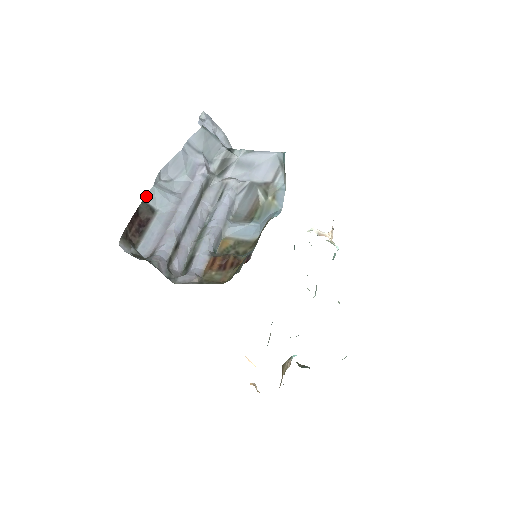
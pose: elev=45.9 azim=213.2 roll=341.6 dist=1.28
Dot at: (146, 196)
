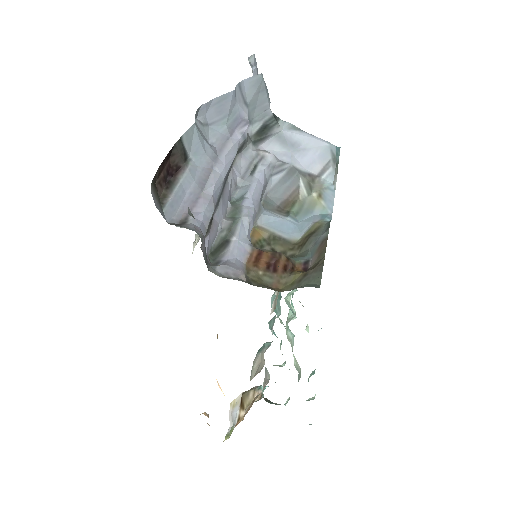
Dot at: (184, 133)
